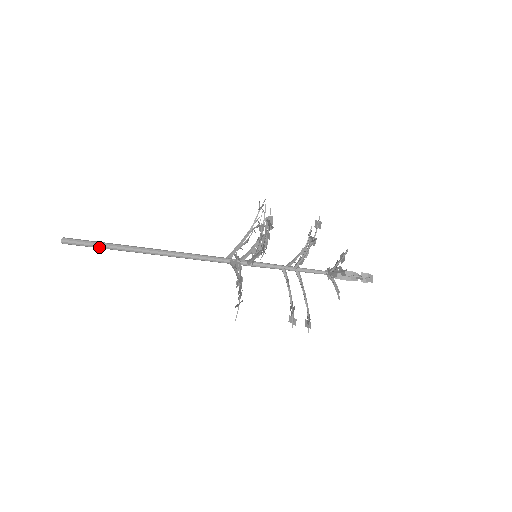
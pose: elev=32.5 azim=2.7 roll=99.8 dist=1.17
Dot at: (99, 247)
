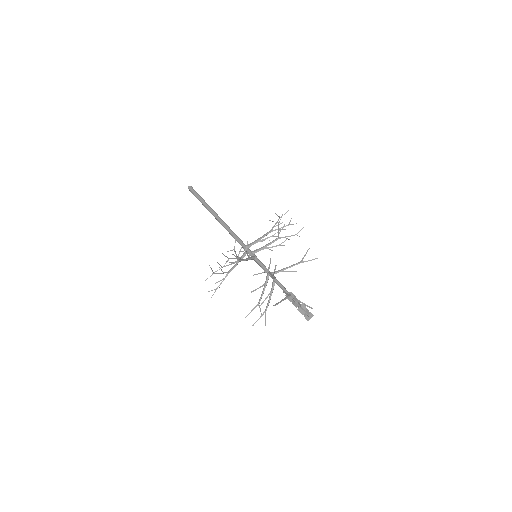
Dot at: (200, 201)
